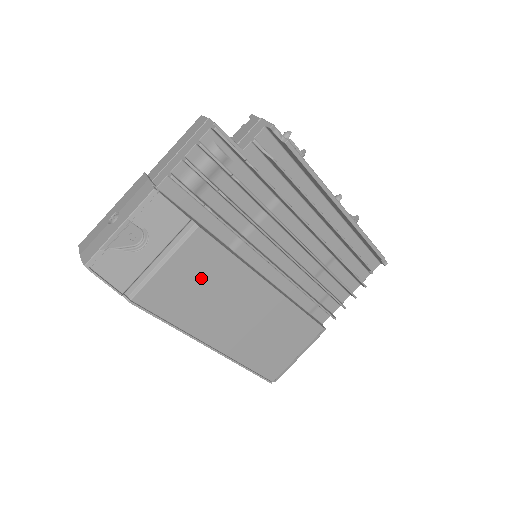
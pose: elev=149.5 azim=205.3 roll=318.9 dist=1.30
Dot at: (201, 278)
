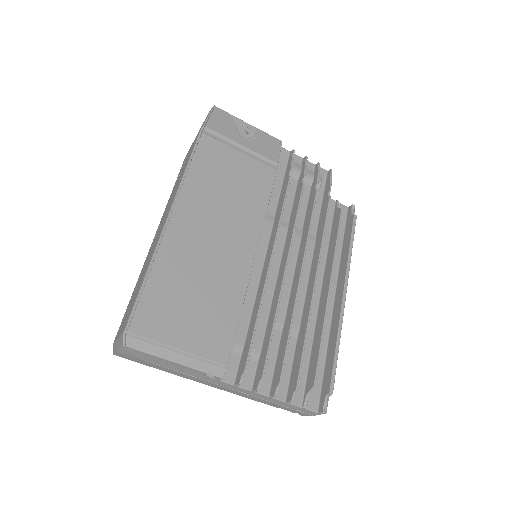
Dot at: (239, 184)
